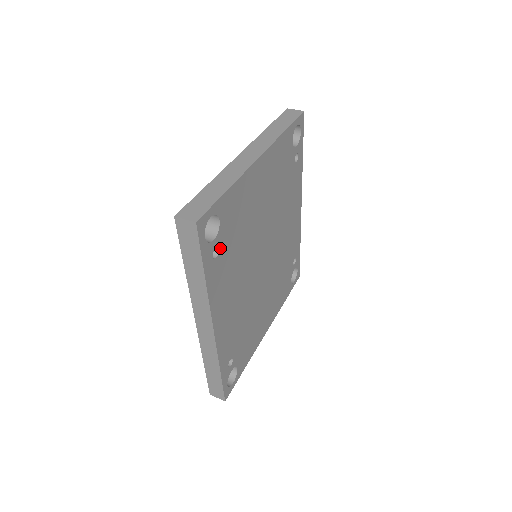
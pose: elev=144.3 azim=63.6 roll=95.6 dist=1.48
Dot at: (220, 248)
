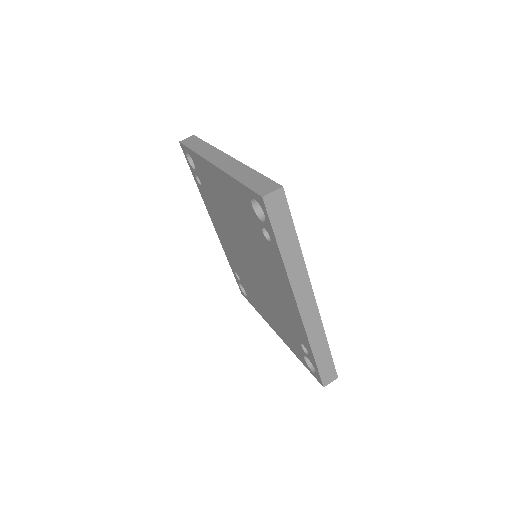
Dot at: occluded
